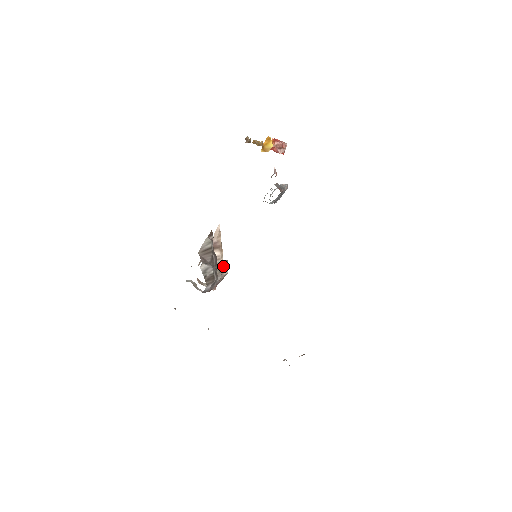
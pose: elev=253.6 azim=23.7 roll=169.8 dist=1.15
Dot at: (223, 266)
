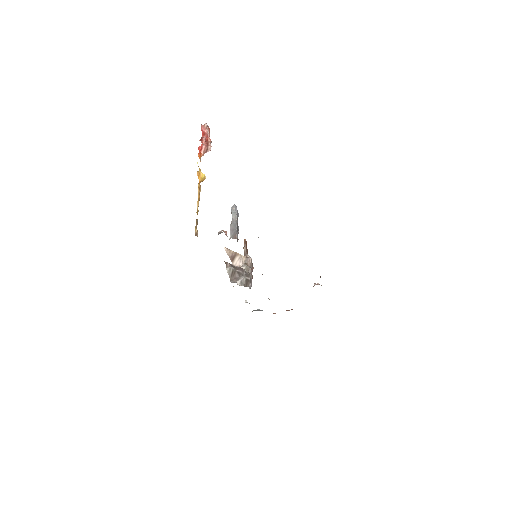
Dot at: (246, 259)
